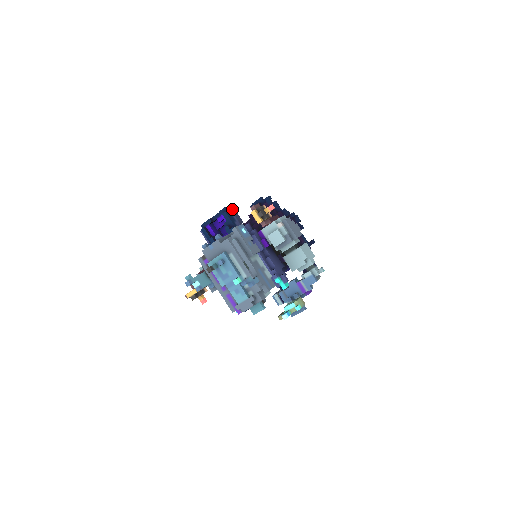
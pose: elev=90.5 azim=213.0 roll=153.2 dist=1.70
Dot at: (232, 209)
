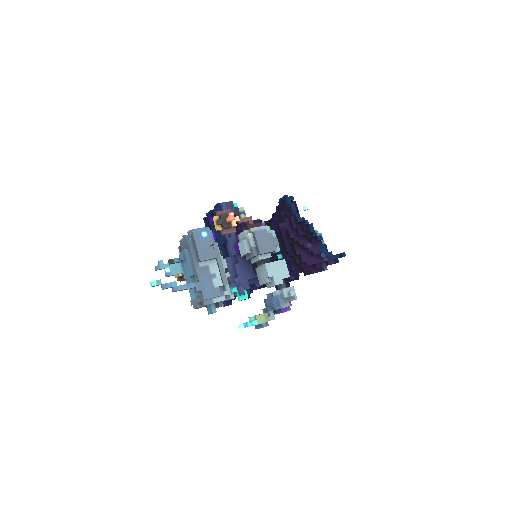
Dot at: (229, 206)
